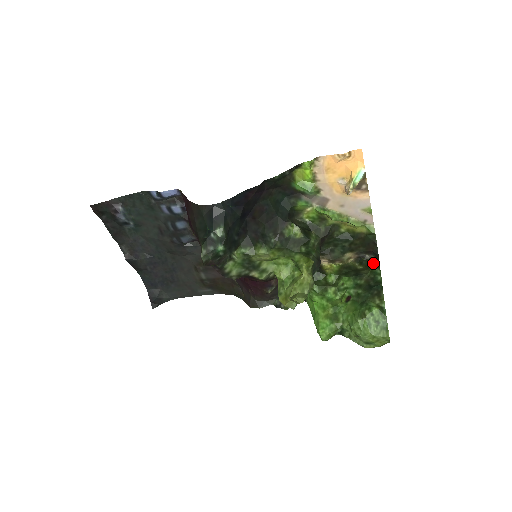
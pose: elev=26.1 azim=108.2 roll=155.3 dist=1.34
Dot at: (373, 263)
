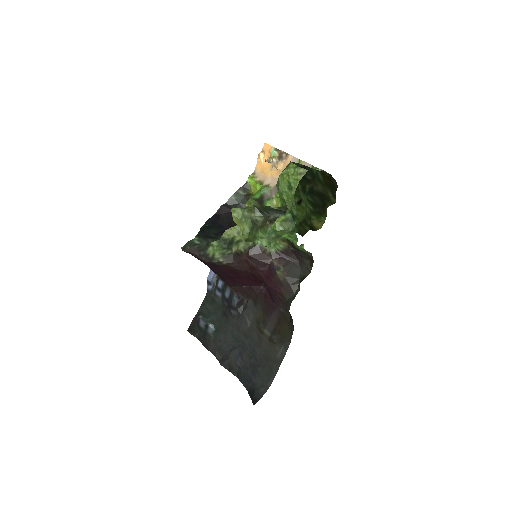
Dot at: (330, 182)
